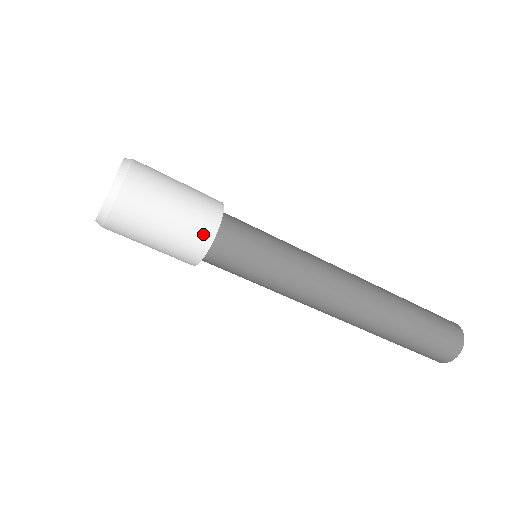
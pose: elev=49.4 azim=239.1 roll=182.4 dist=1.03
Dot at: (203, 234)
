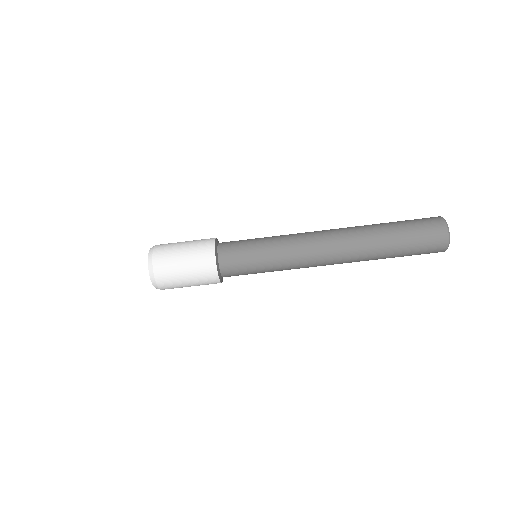
Dot at: (208, 257)
